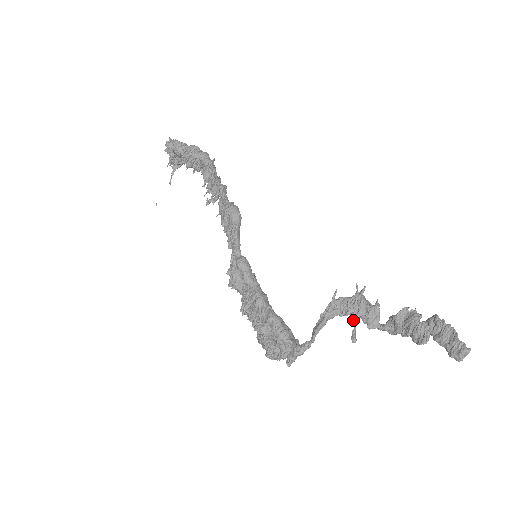
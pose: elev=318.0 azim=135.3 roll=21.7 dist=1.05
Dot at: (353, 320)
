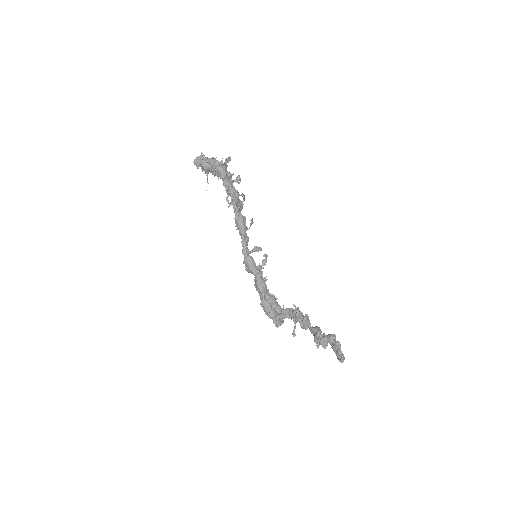
Dot at: (294, 323)
